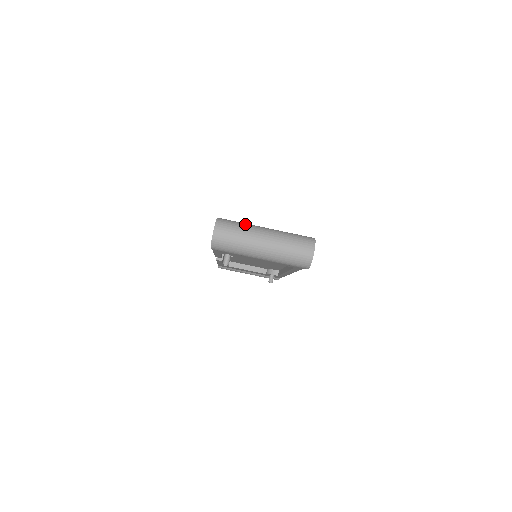
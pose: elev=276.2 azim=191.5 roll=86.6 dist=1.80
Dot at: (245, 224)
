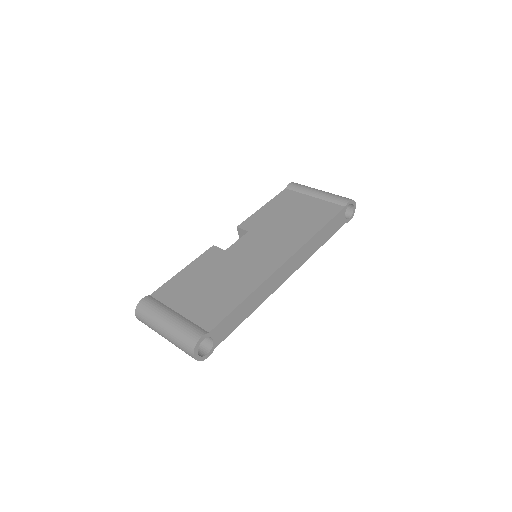
Dot at: (153, 314)
